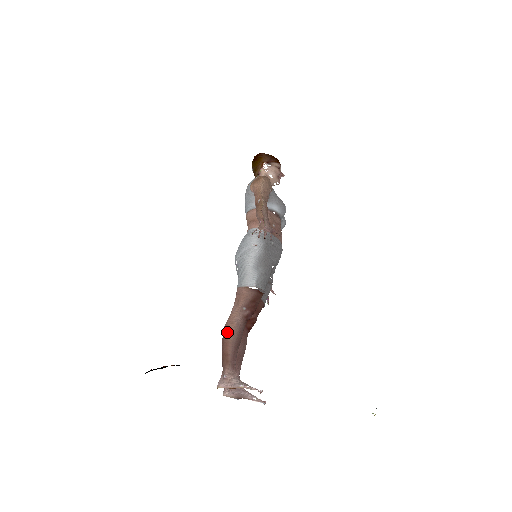
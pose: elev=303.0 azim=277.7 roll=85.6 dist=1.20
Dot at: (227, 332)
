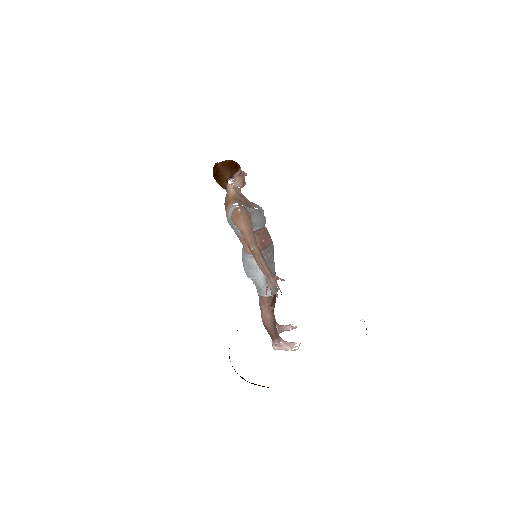
Dot at: (266, 325)
